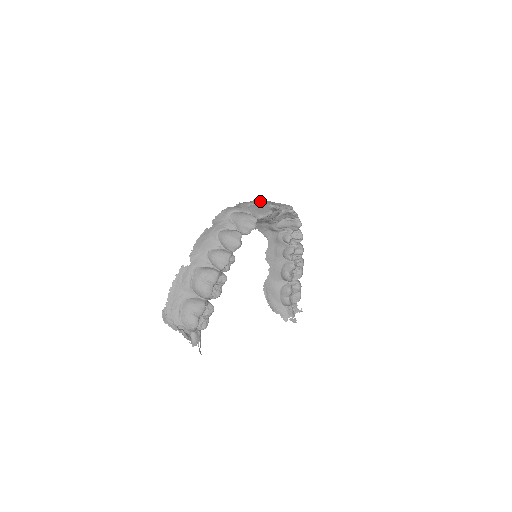
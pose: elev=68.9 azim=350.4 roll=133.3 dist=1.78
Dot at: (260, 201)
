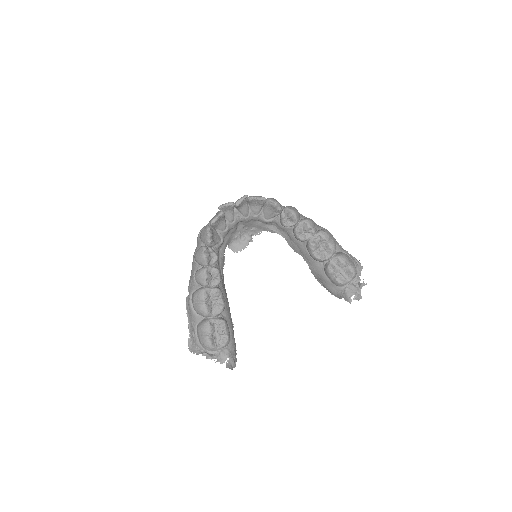
Dot at: occluded
